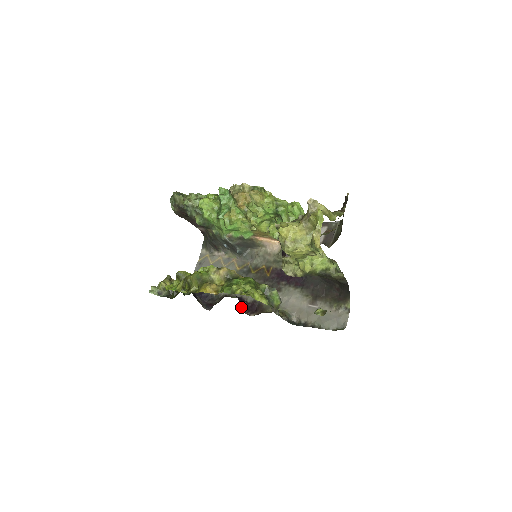
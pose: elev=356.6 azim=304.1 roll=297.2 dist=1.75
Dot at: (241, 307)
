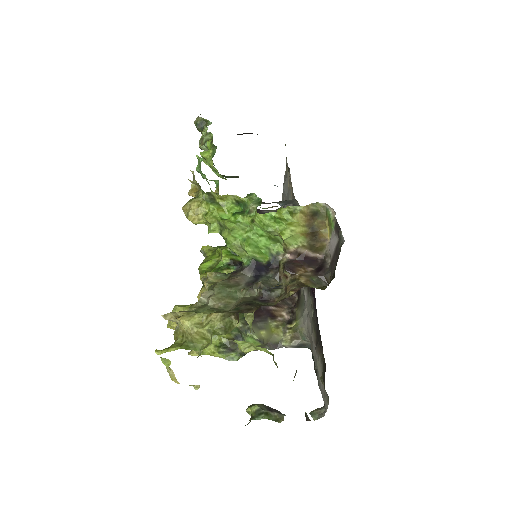
Dot at: occluded
